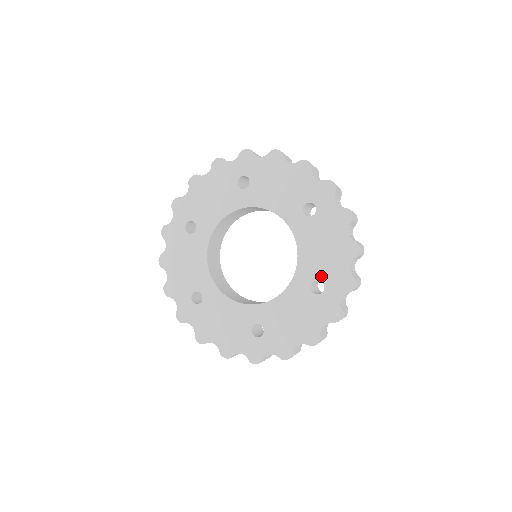
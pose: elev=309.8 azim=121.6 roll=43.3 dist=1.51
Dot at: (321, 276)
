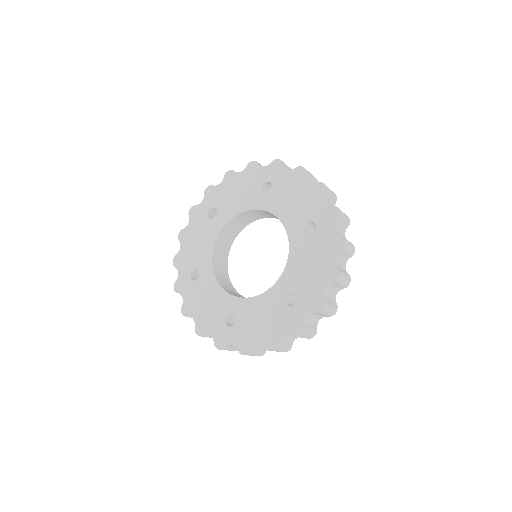
Dot at: (298, 290)
